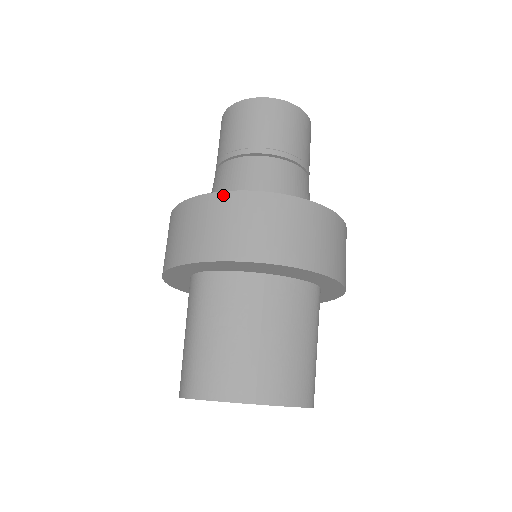
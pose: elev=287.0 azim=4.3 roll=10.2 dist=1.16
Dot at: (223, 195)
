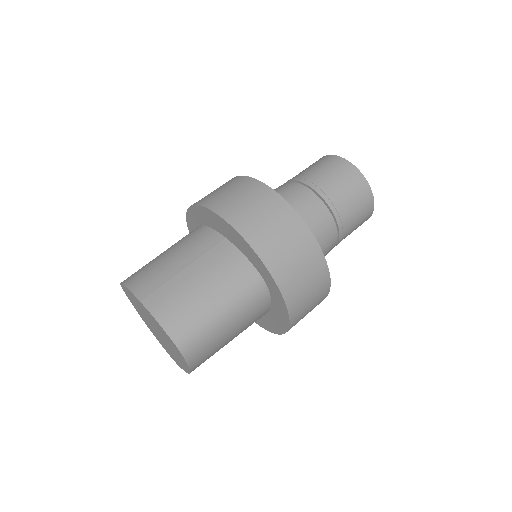
Dot at: (239, 177)
